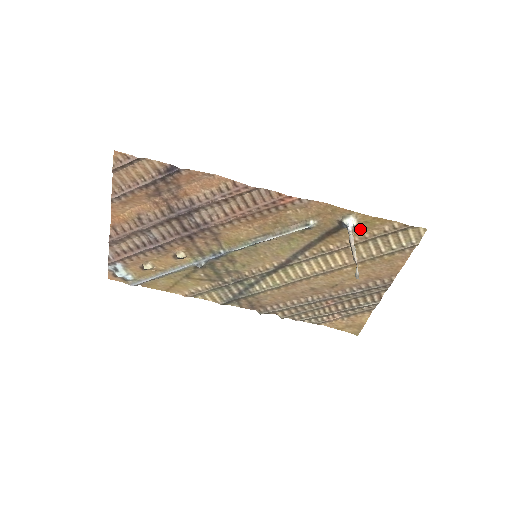
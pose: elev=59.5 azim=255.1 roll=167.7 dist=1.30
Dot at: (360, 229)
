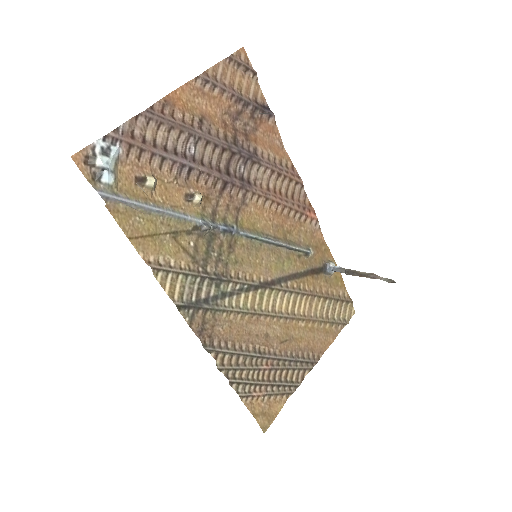
Dot at: (330, 282)
